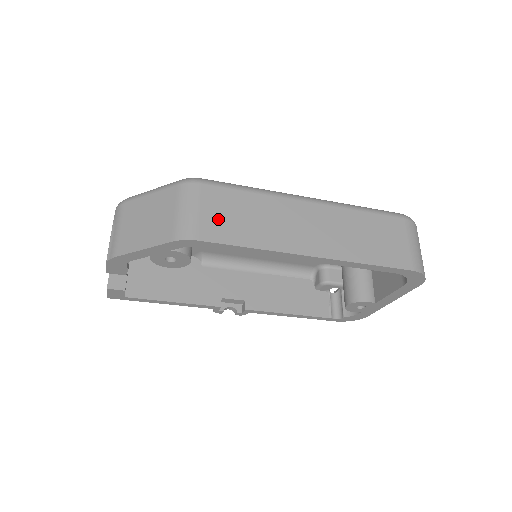
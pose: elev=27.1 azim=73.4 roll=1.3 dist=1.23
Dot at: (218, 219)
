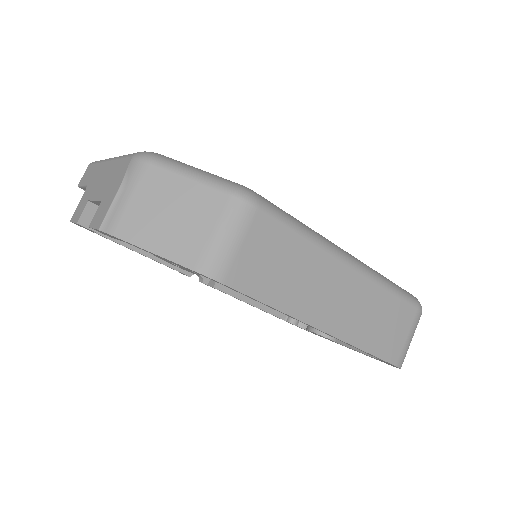
Dot at: (255, 262)
